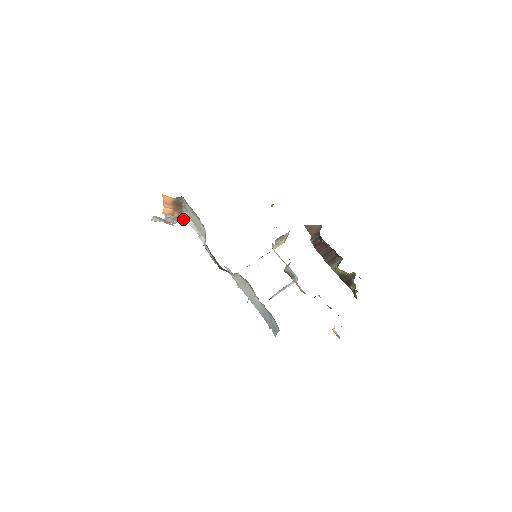
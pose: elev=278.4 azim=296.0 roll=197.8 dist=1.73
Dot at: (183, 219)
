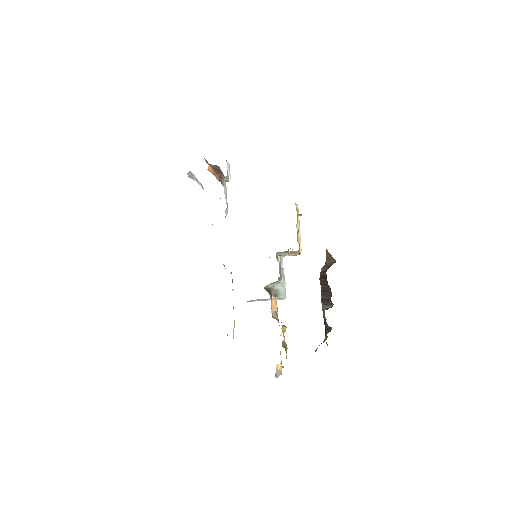
Dot at: (222, 184)
